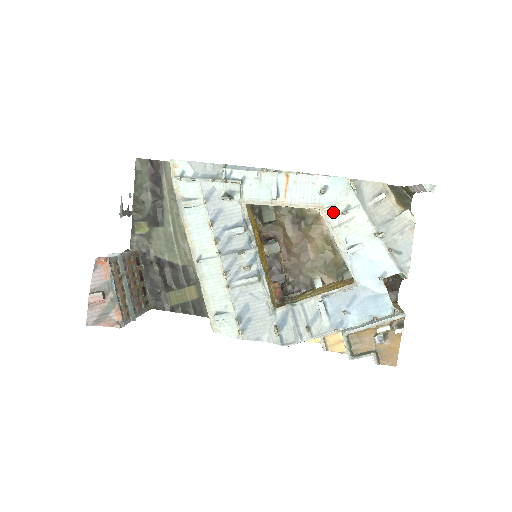
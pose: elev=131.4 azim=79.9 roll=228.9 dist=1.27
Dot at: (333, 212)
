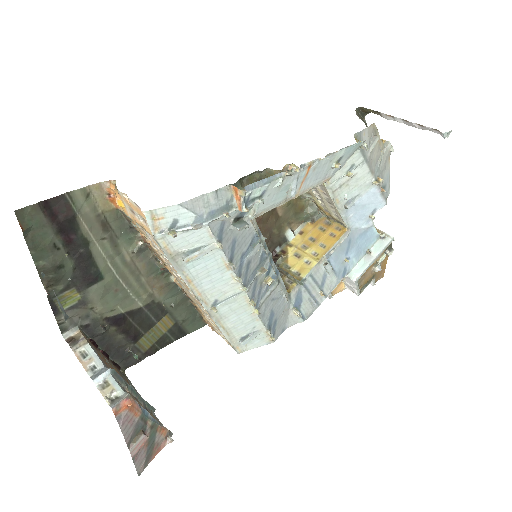
Dot at: (336, 177)
